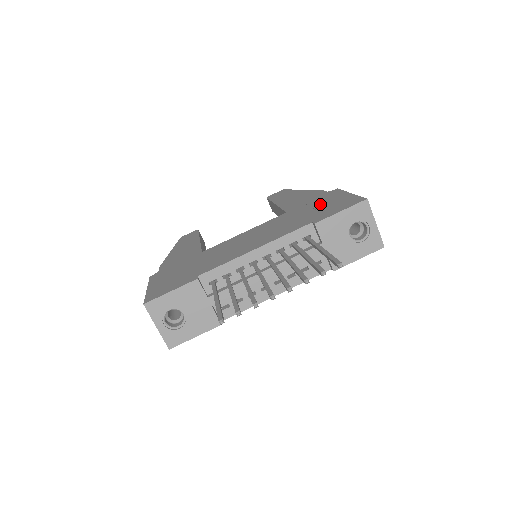
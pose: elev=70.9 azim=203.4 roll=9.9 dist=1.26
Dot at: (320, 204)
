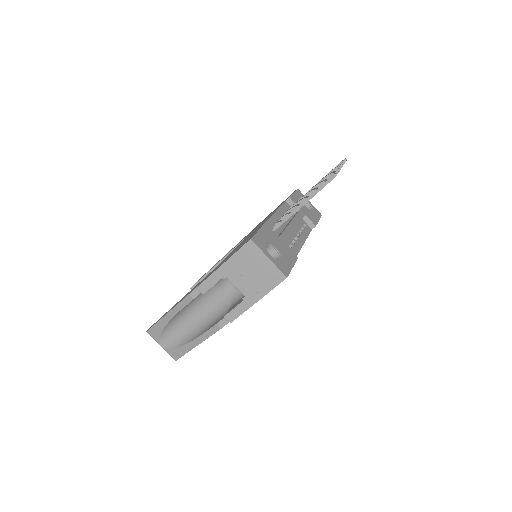
Dot at: occluded
